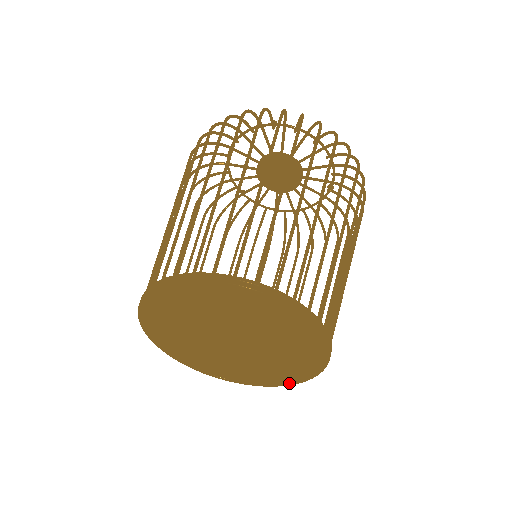
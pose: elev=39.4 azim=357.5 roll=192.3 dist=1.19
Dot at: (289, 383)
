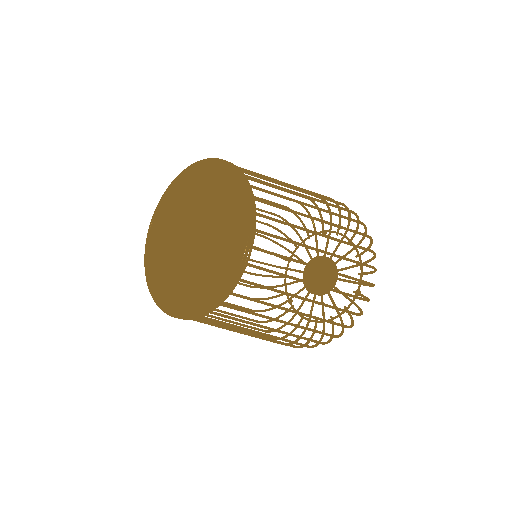
Dot at: (212, 302)
